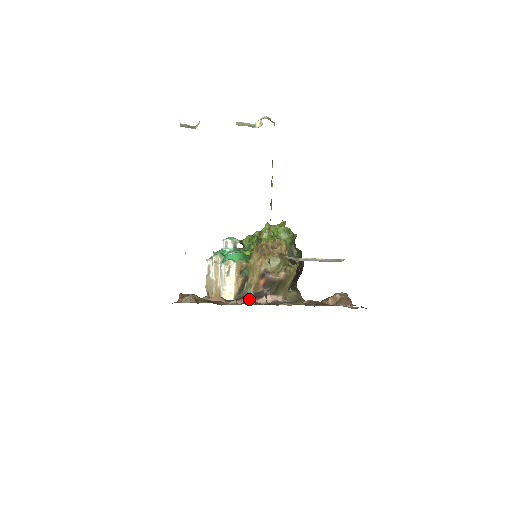
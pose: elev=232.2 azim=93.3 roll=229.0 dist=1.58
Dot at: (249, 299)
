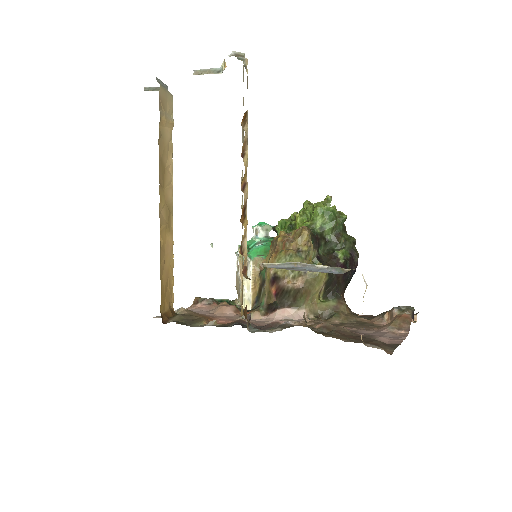
Dot at: (260, 312)
